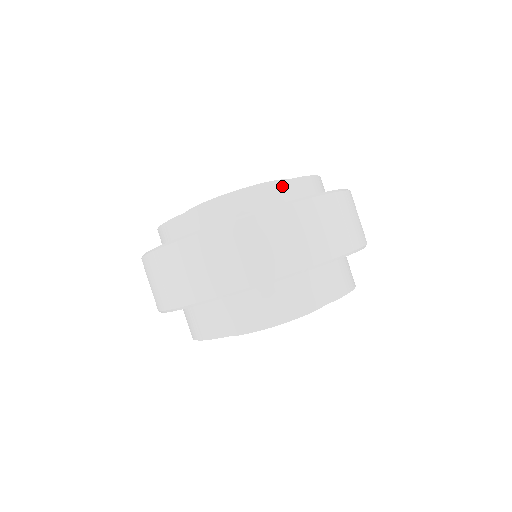
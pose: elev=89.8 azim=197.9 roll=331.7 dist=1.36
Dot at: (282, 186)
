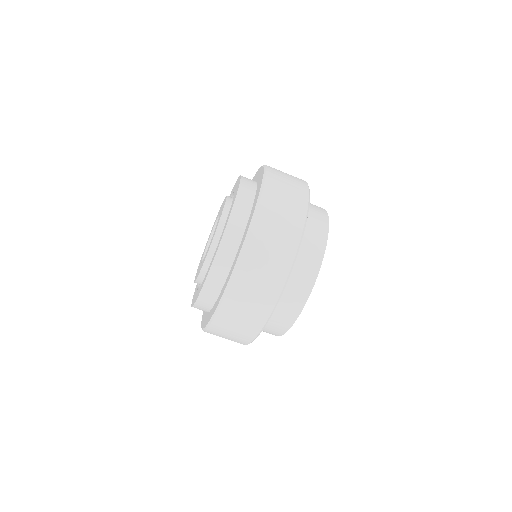
Dot at: (227, 237)
